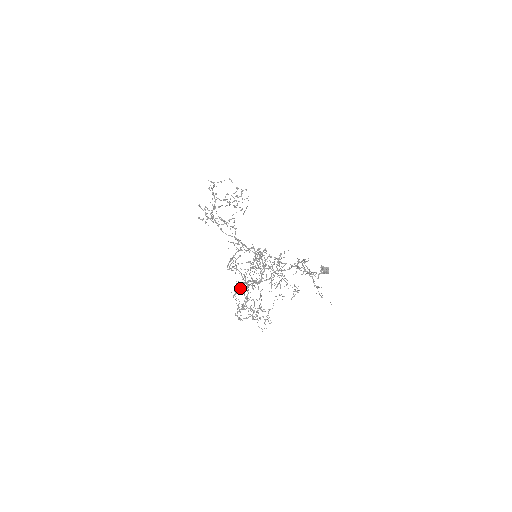
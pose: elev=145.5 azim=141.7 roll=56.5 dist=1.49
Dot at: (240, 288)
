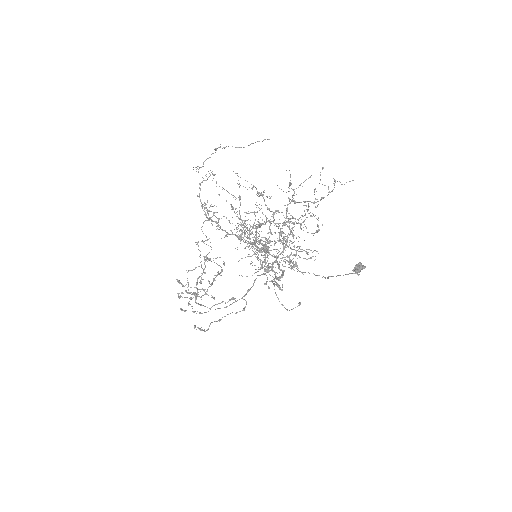
Dot at: (238, 225)
